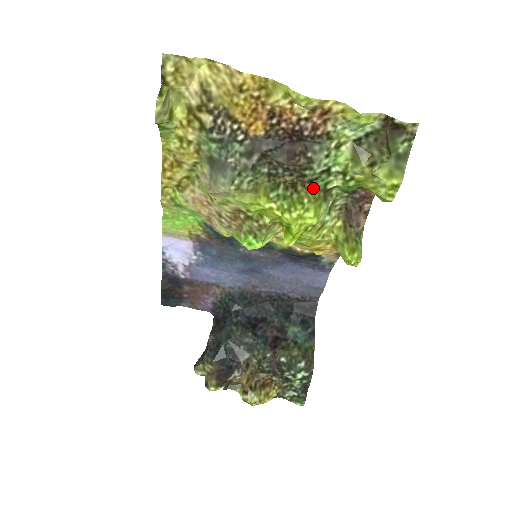
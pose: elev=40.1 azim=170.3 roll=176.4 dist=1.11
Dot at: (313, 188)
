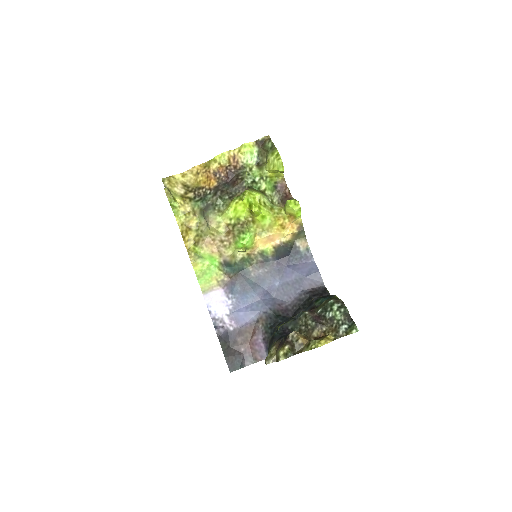
Dot at: (252, 189)
